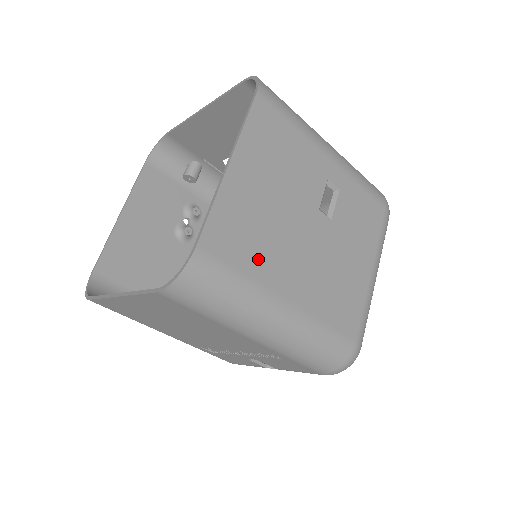
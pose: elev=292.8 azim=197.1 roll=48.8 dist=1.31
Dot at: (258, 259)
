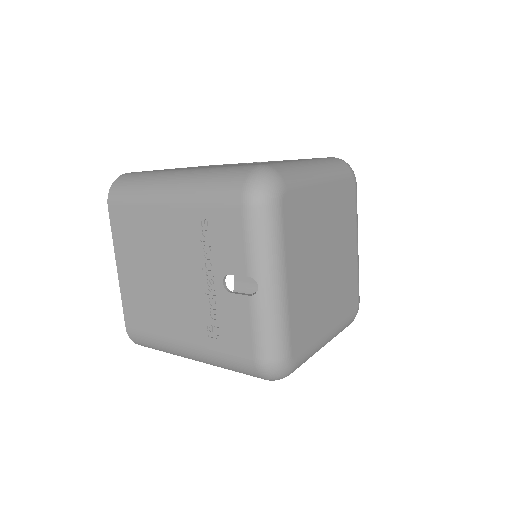
Dot at: occluded
